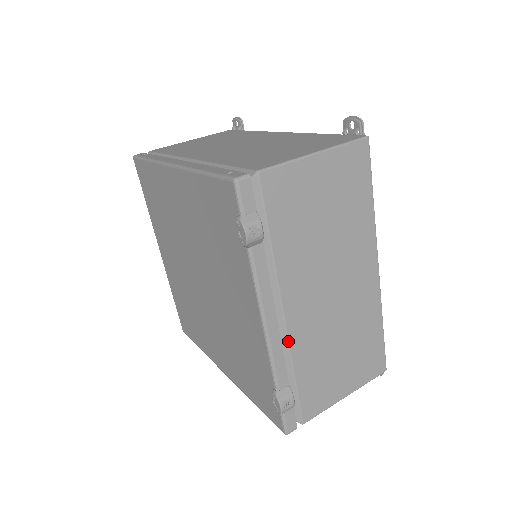
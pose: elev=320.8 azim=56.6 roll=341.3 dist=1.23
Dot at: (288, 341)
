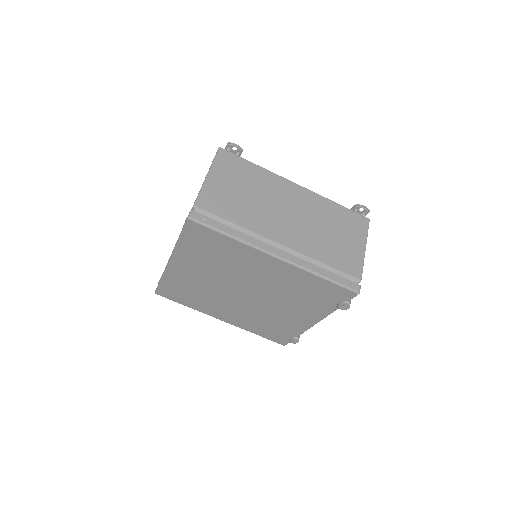
Dot at: occluded
